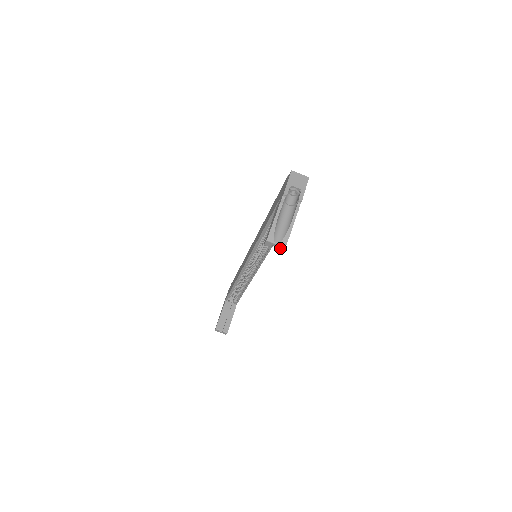
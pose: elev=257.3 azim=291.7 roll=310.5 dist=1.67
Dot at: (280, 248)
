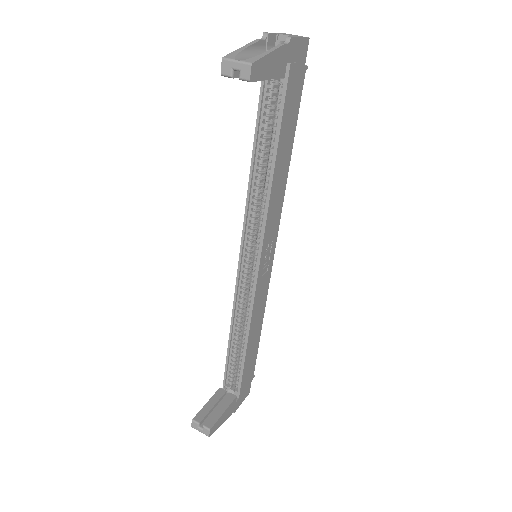
Dot at: (244, 71)
